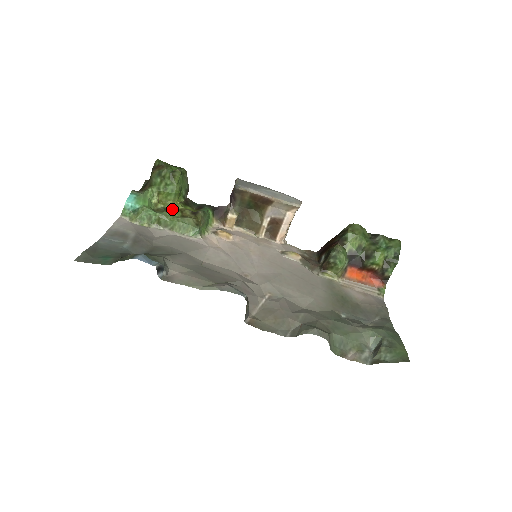
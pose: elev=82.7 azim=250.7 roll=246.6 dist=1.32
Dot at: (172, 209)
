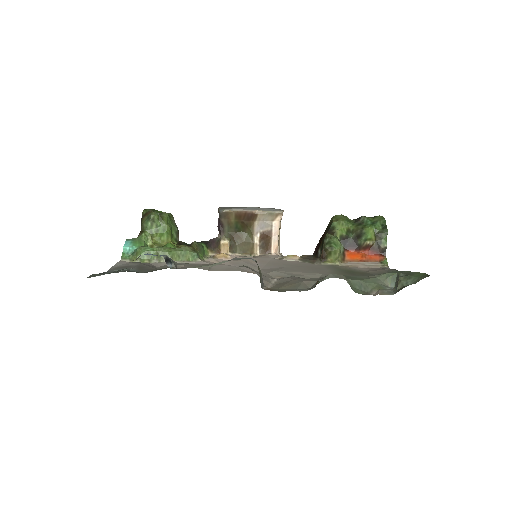
Dot at: (167, 243)
